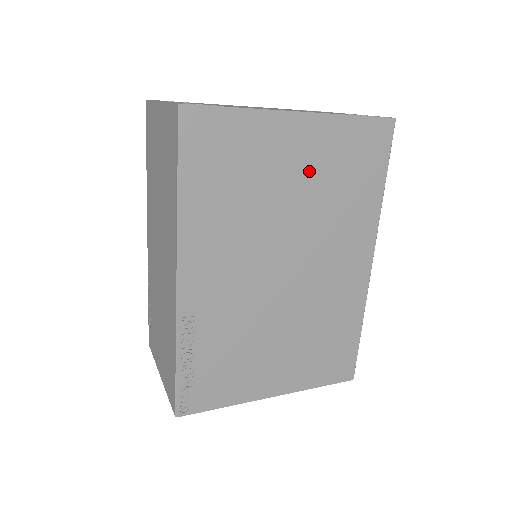
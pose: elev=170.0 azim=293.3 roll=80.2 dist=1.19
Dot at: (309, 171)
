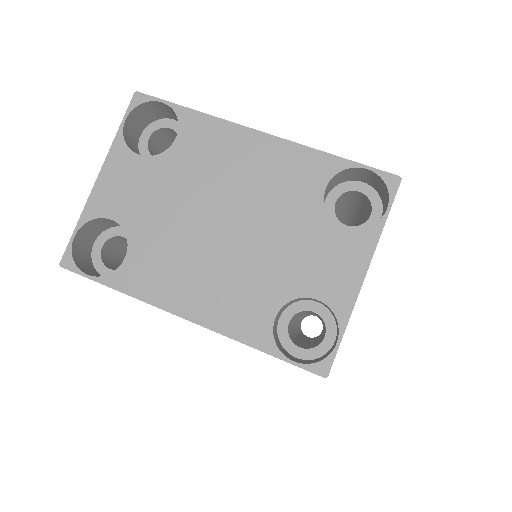
Dot at: occluded
